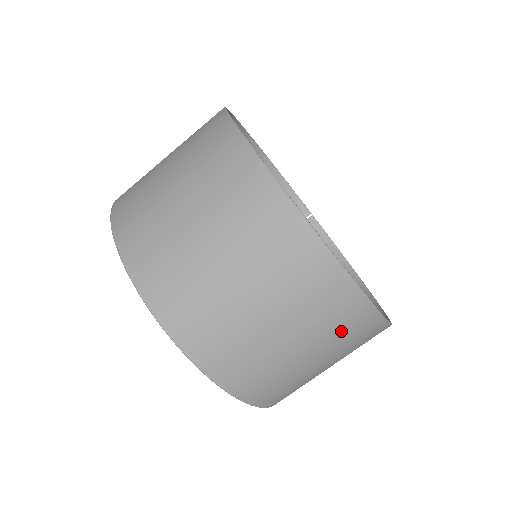
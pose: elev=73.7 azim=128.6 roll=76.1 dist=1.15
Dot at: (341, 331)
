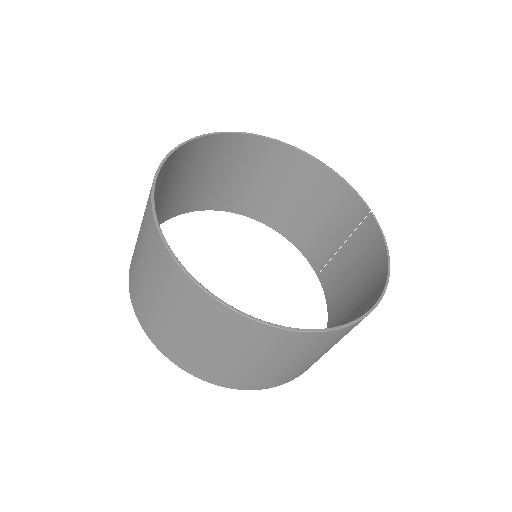
Dot at: (216, 326)
